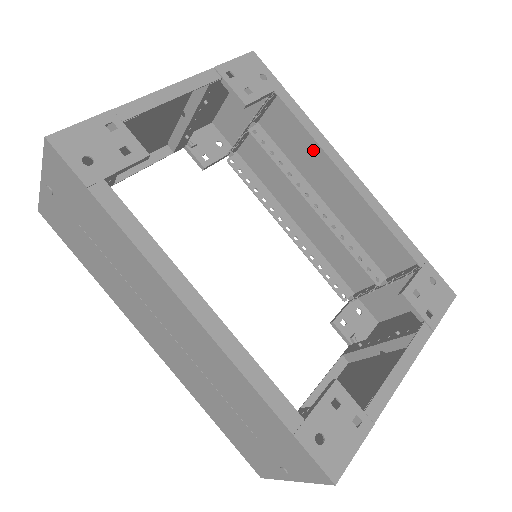
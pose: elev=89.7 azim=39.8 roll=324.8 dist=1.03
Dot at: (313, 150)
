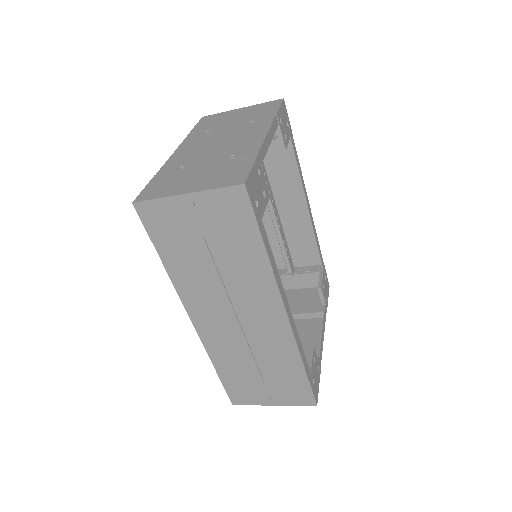
Dot at: (288, 179)
